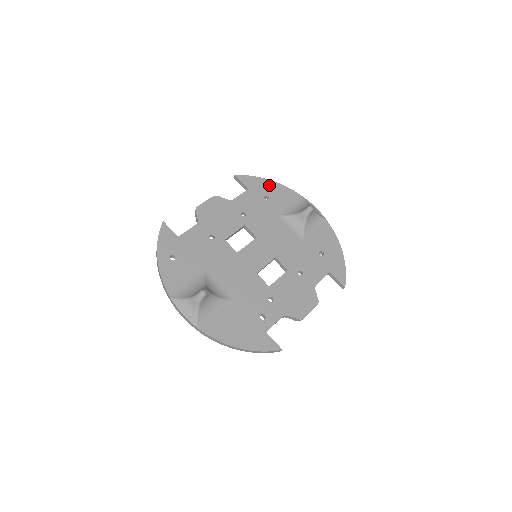
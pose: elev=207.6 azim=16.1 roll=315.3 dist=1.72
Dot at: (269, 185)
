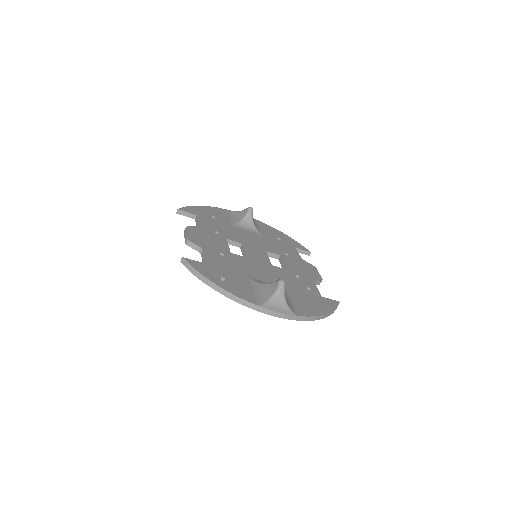
Dot at: (203, 209)
